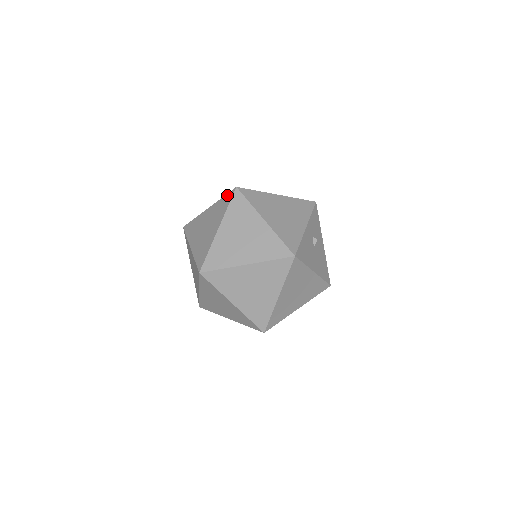
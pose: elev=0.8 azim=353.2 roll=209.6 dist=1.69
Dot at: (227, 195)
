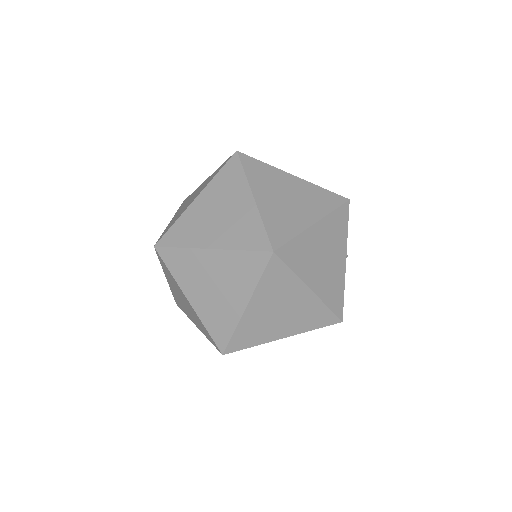
Dot at: (254, 255)
